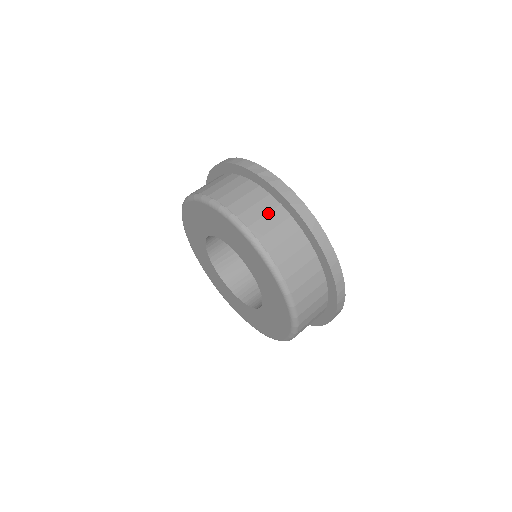
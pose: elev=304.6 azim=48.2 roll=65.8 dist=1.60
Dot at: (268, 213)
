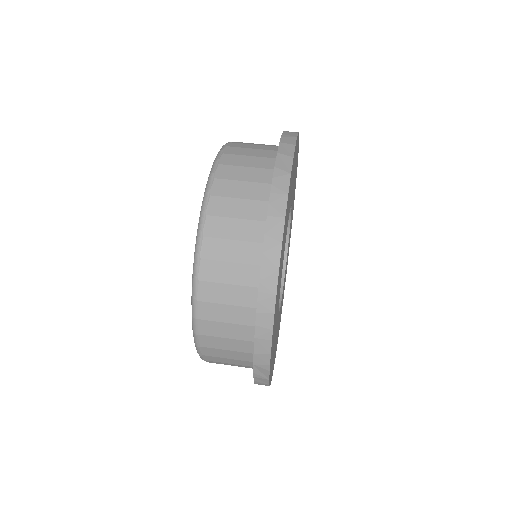
Dot at: (246, 199)
